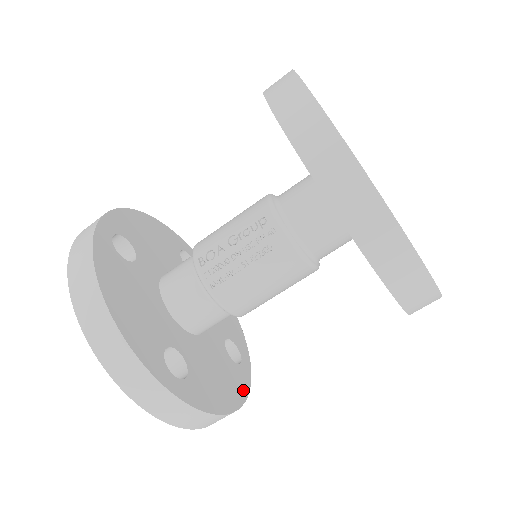
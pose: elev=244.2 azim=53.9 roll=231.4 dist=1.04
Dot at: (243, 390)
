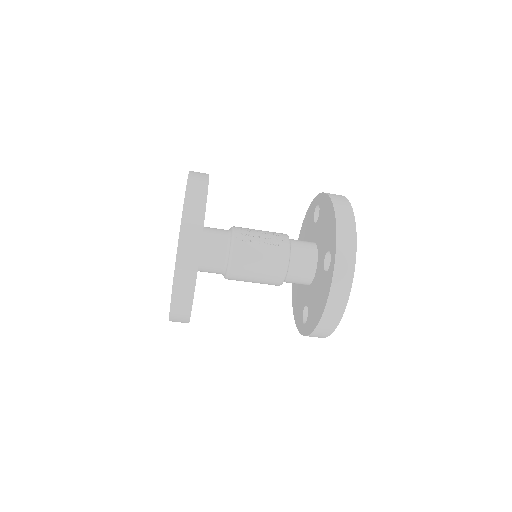
Dot at: occluded
